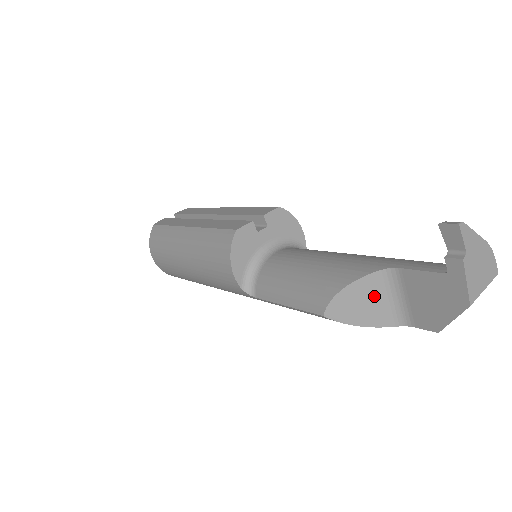
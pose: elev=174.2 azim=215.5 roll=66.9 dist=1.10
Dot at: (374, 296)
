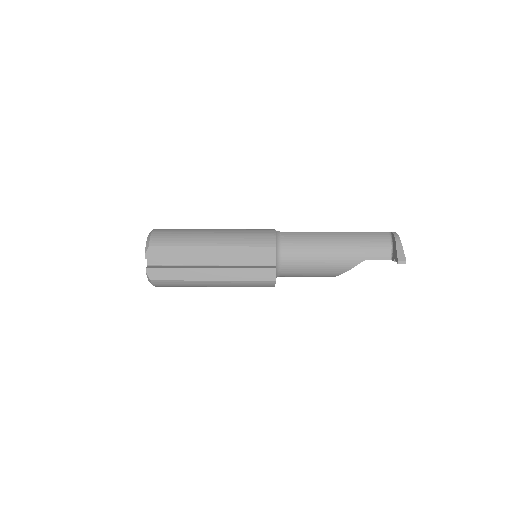
Dot at: occluded
